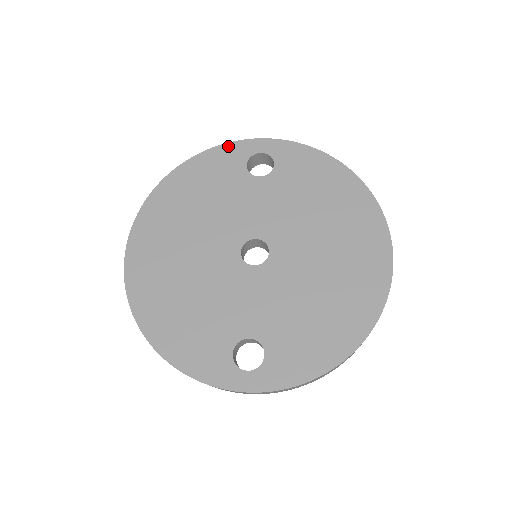
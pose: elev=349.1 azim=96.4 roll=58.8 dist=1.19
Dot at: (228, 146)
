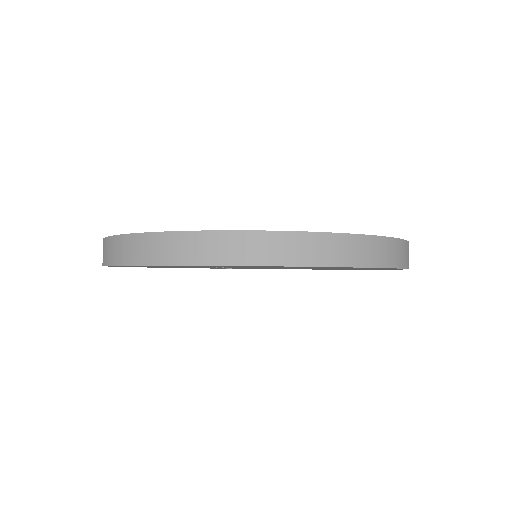
Dot at: occluded
